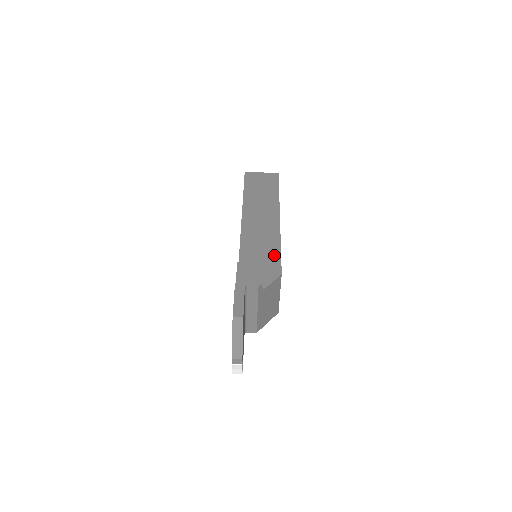
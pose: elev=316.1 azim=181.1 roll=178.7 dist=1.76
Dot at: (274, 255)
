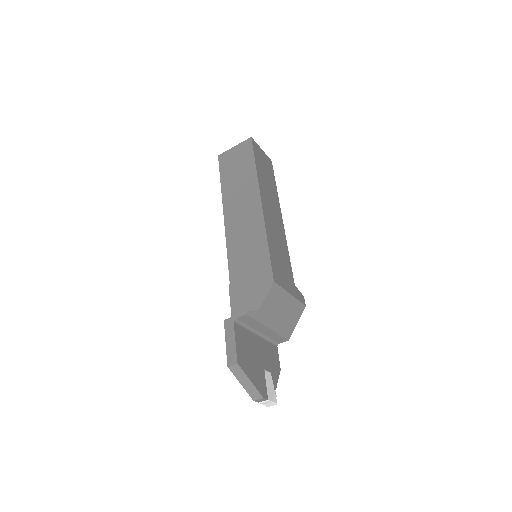
Dot at: (262, 258)
